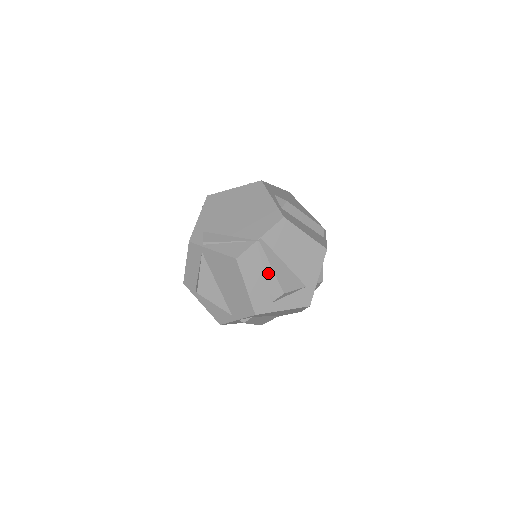
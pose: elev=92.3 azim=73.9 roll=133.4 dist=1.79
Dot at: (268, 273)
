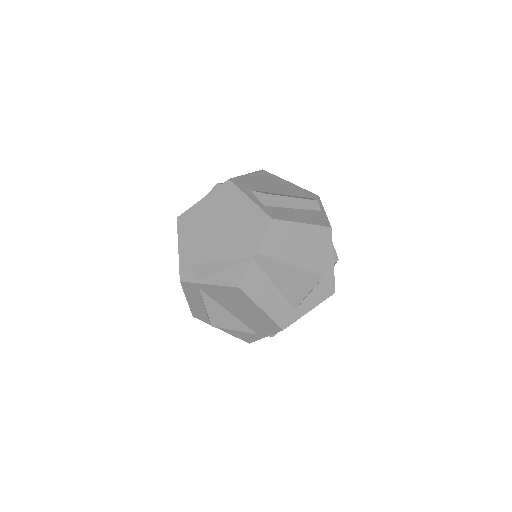
Dot at: (279, 285)
